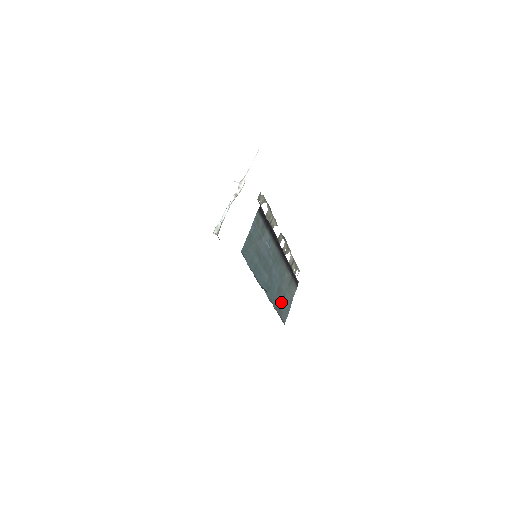
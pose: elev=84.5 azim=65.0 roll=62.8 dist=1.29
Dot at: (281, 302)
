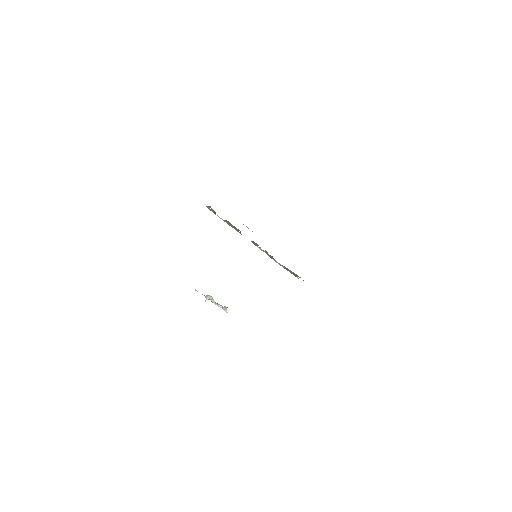
Dot at: occluded
